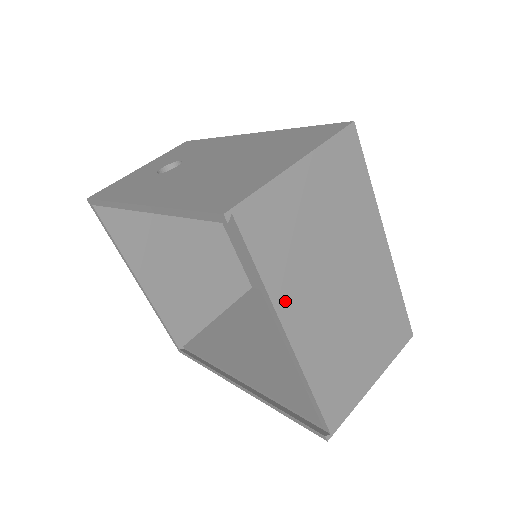
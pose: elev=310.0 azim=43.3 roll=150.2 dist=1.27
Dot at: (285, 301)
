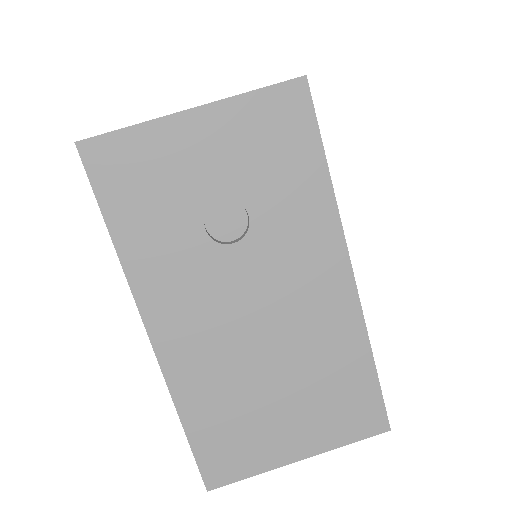
Dot at: occluded
